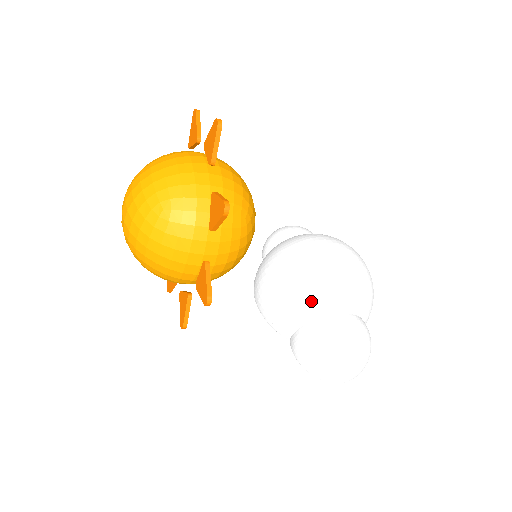
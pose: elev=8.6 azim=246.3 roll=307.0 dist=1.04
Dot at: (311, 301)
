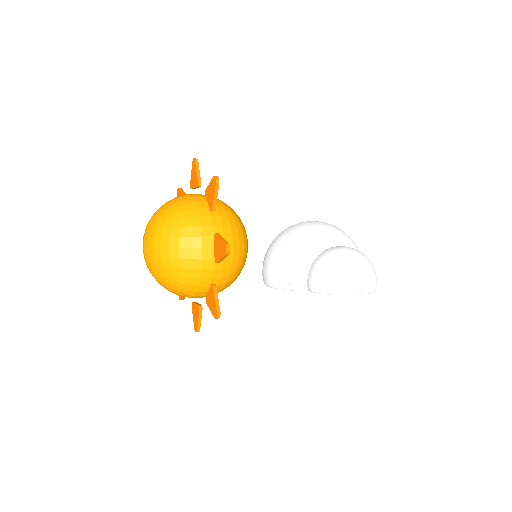
Dot at: (307, 245)
